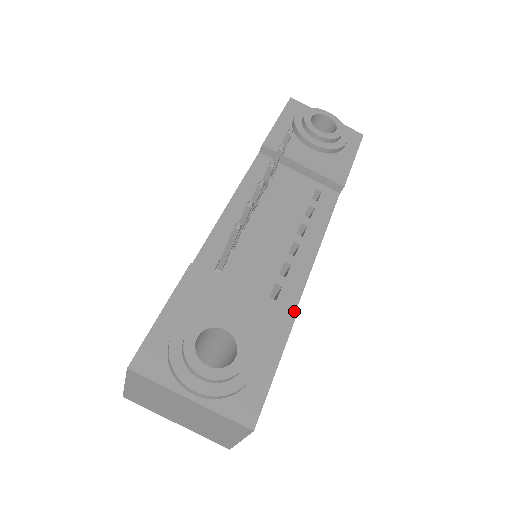
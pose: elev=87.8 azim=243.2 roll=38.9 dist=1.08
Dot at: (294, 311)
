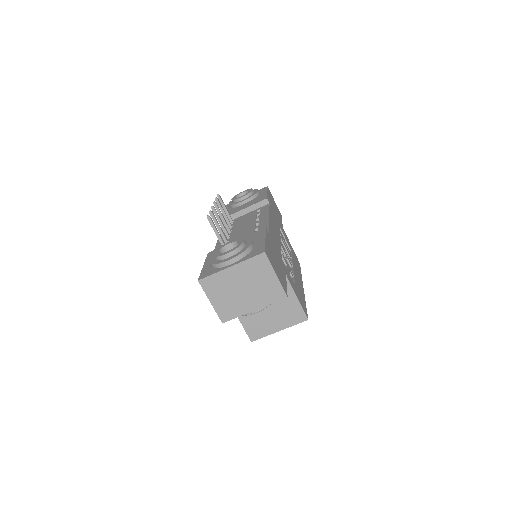
Dot at: (268, 232)
